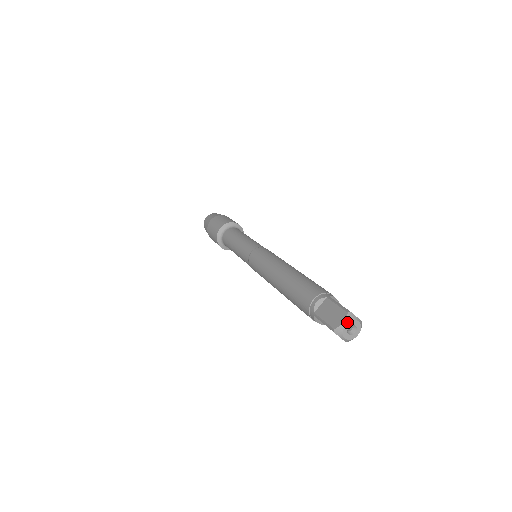
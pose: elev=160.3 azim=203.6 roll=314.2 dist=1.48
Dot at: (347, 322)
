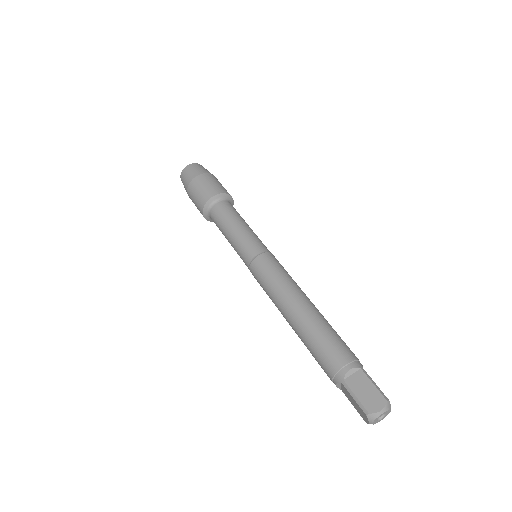
Dot at: (384, 411)
